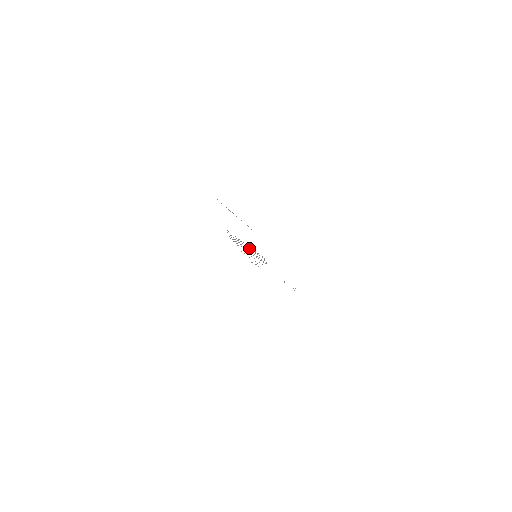
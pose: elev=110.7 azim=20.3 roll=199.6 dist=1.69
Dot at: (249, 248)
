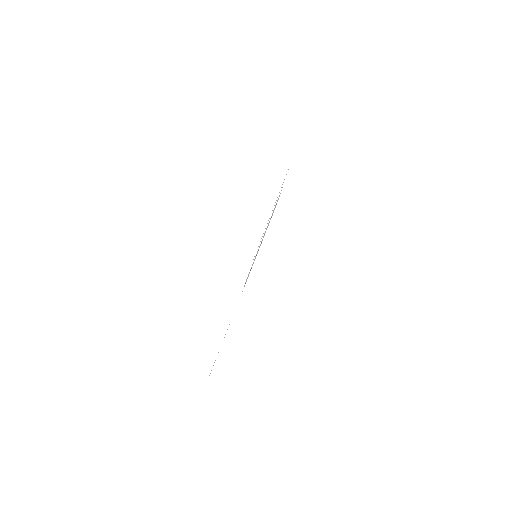
Dot at: occluded
